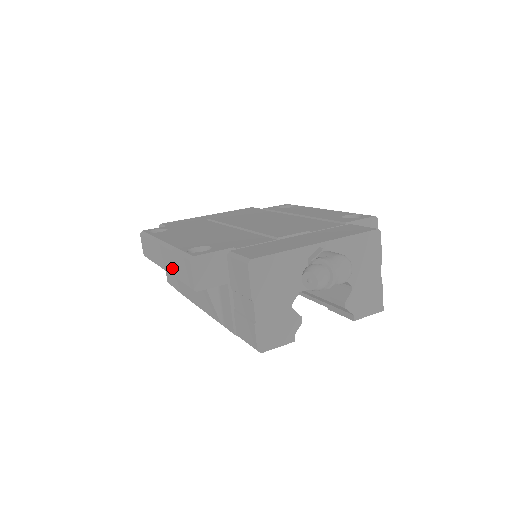
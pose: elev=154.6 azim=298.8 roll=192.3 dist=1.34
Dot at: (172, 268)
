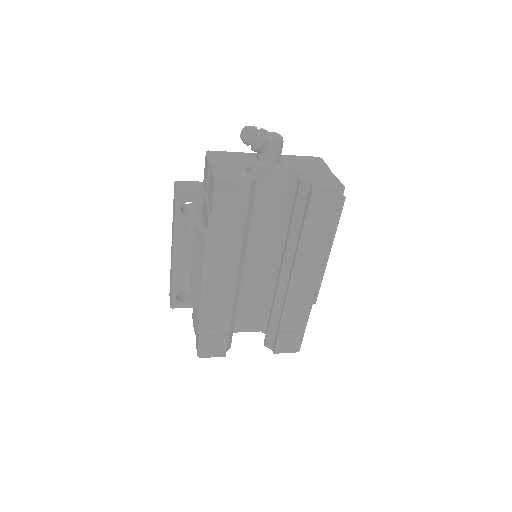
Dot at: (173, 232)
